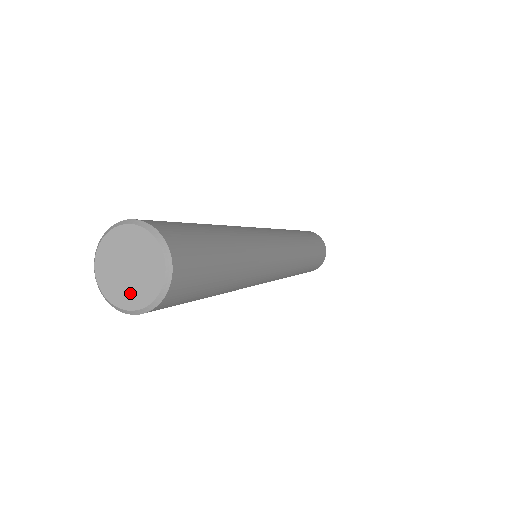
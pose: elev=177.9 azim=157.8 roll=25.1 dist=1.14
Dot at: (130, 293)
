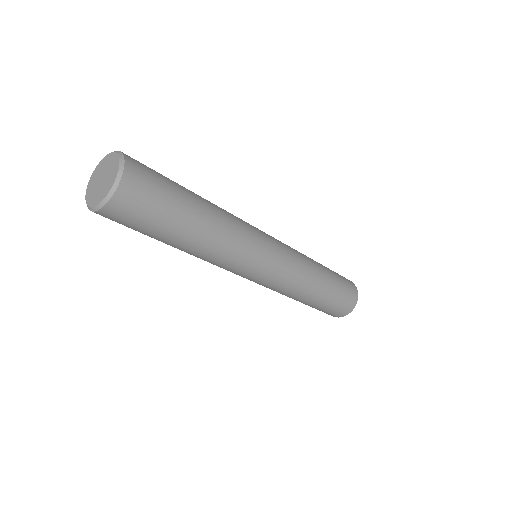
Dot at: (106, 187)
